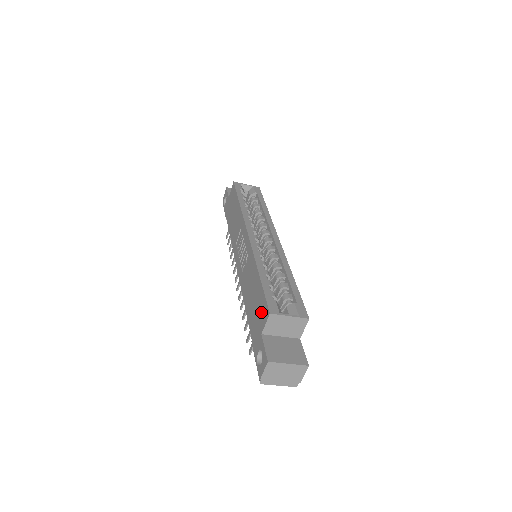
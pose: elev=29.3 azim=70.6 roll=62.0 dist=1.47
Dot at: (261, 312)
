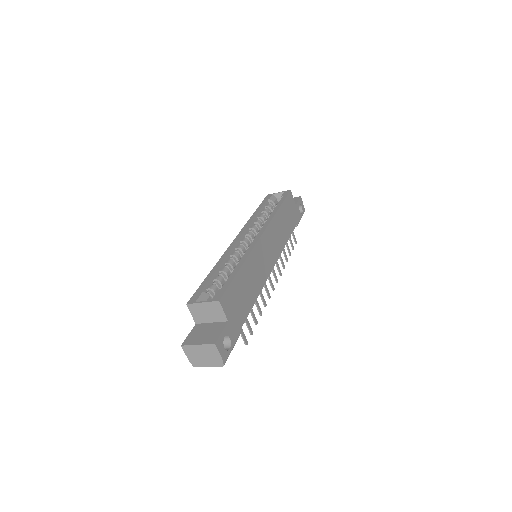
Dot at: occluded
